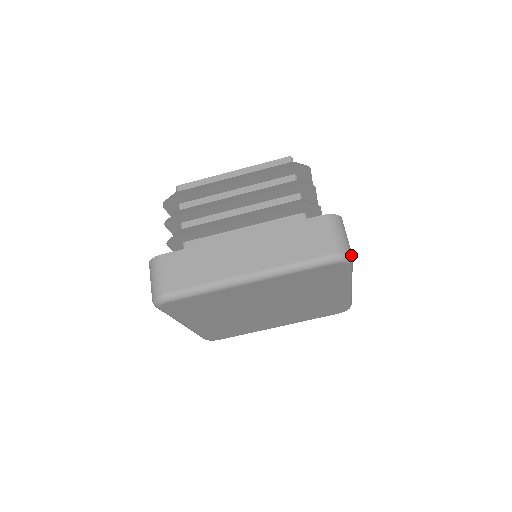
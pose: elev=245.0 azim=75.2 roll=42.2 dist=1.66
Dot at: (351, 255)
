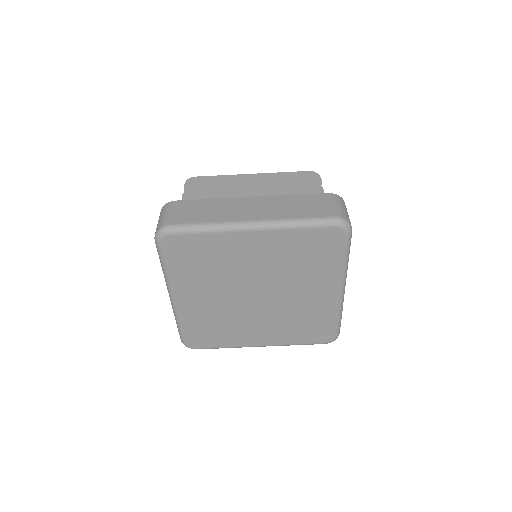
Dot at: (351, 226)
